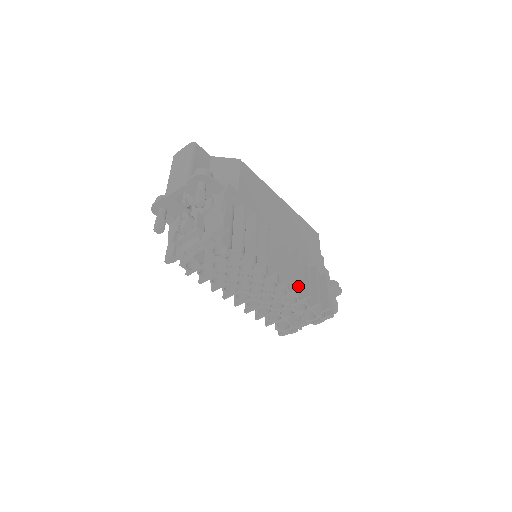
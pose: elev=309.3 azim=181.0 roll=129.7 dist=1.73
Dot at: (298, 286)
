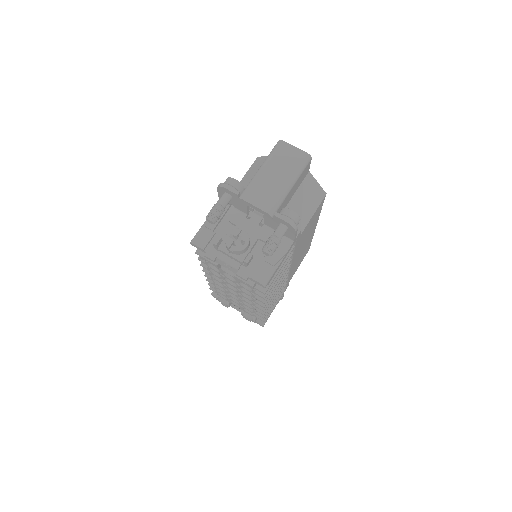
Dot at: (264, 311)
